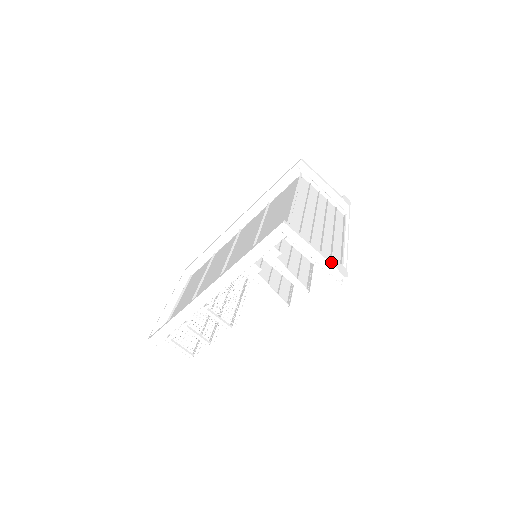
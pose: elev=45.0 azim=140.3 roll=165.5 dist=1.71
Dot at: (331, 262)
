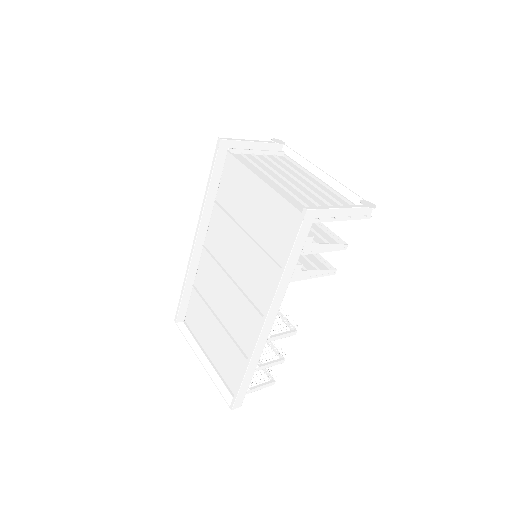
Dot at: (357, 206)
